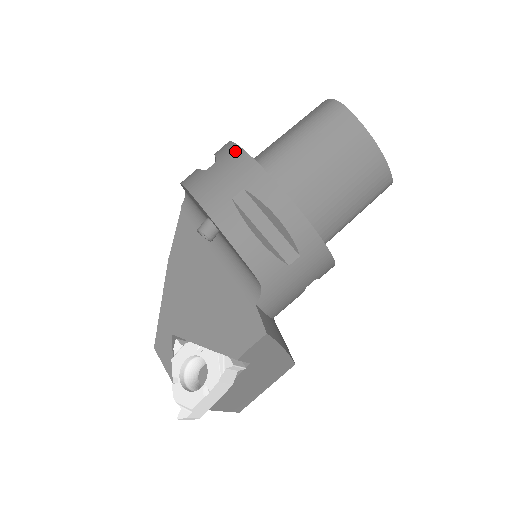
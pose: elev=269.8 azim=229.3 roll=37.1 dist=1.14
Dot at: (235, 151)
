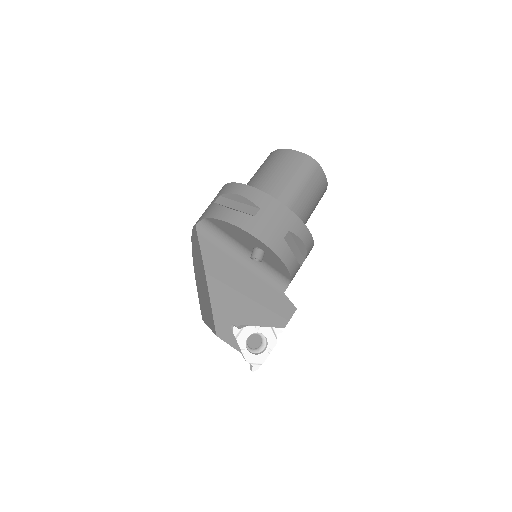
Dot at: (273, 202)
